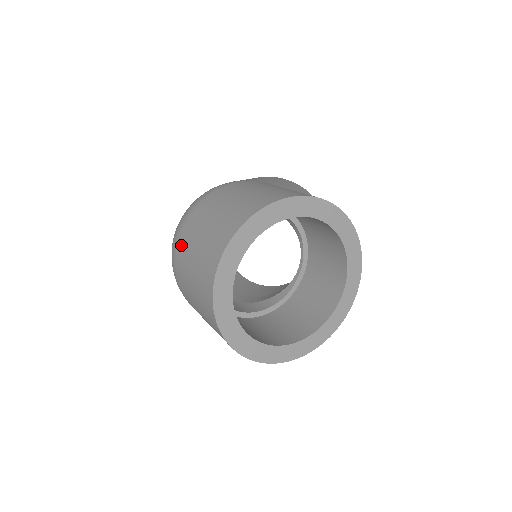
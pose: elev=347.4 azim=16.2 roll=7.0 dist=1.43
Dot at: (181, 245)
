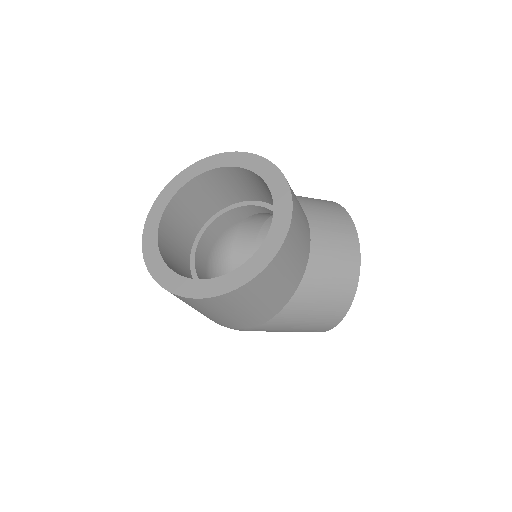
Dot at: occluded
